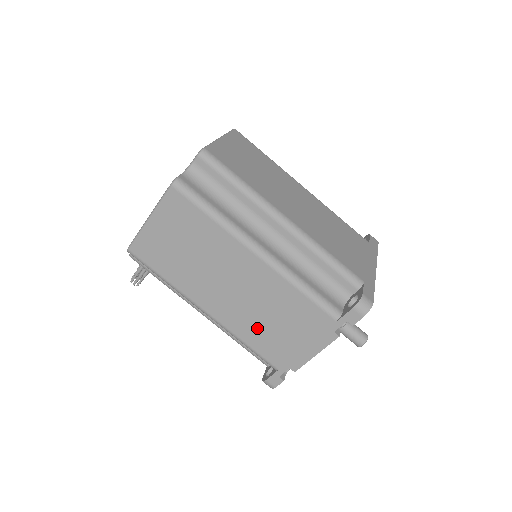
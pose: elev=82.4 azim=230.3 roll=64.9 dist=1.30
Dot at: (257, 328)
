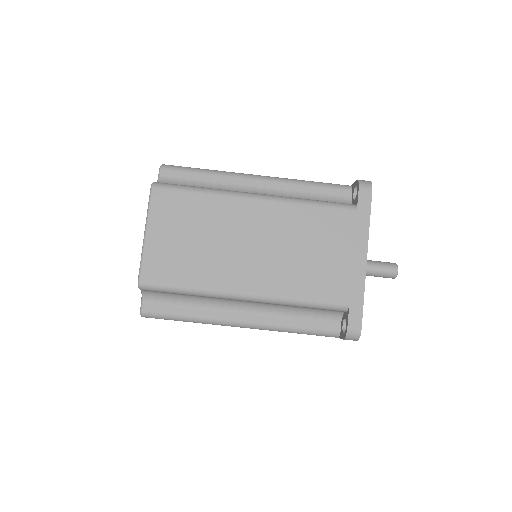
Dot at: occluded
